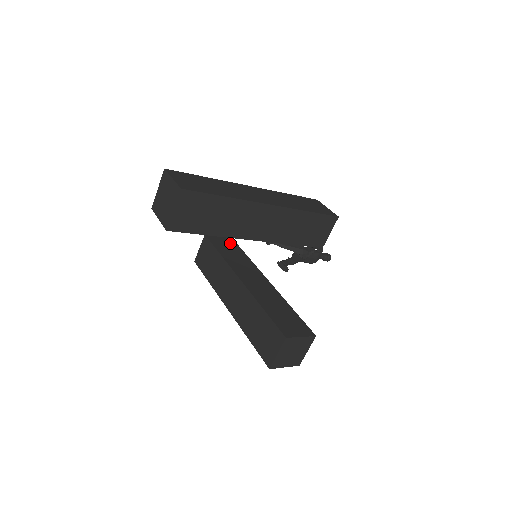
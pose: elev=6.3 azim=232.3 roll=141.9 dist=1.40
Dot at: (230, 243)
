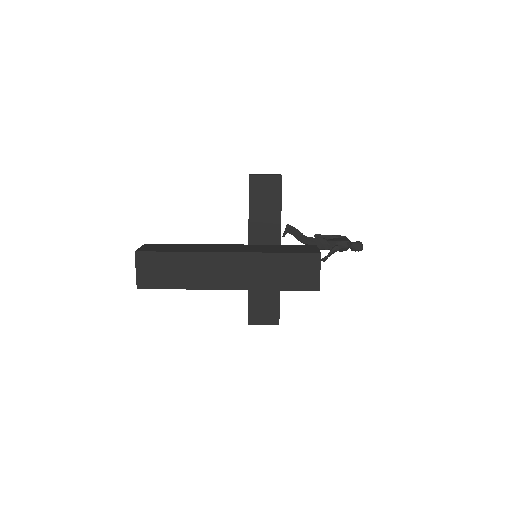
Dot at: (273, 189)
